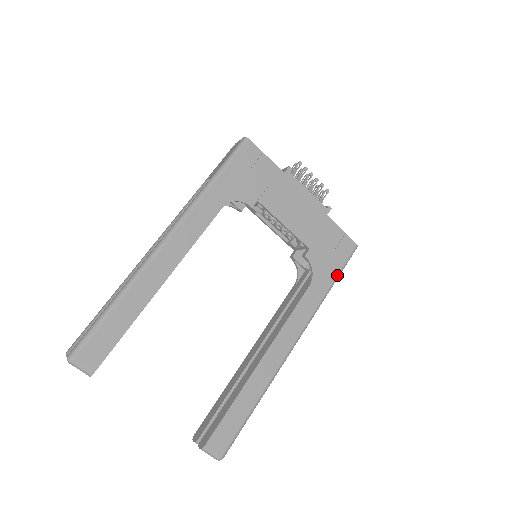
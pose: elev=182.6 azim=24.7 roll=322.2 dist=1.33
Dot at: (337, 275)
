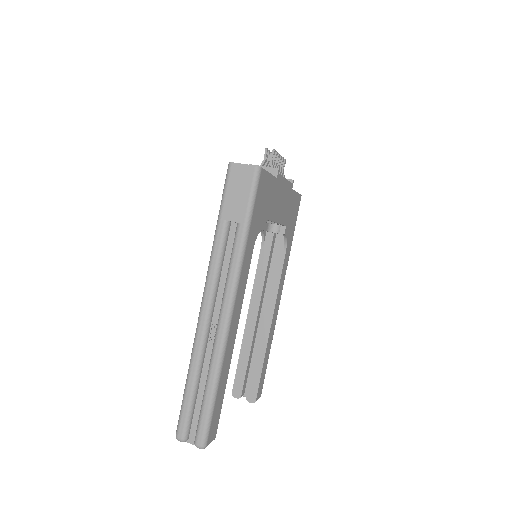
Dot at: occluded
